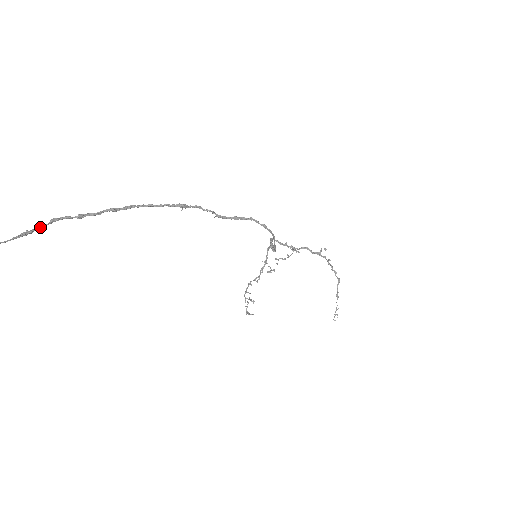
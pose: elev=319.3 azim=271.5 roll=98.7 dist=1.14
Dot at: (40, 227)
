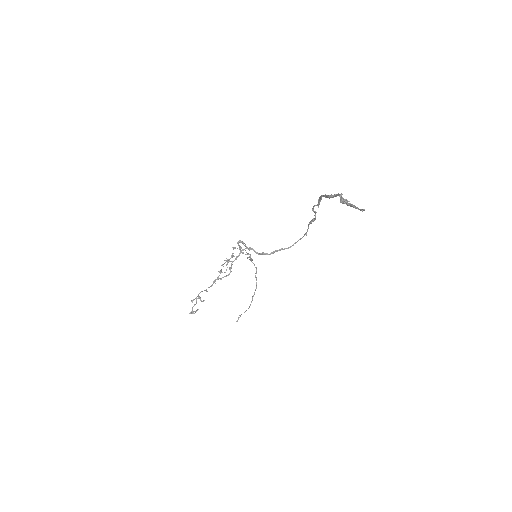
Dot at: occluded
